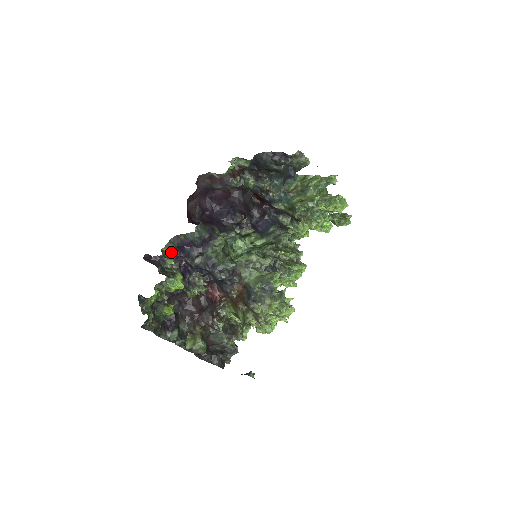
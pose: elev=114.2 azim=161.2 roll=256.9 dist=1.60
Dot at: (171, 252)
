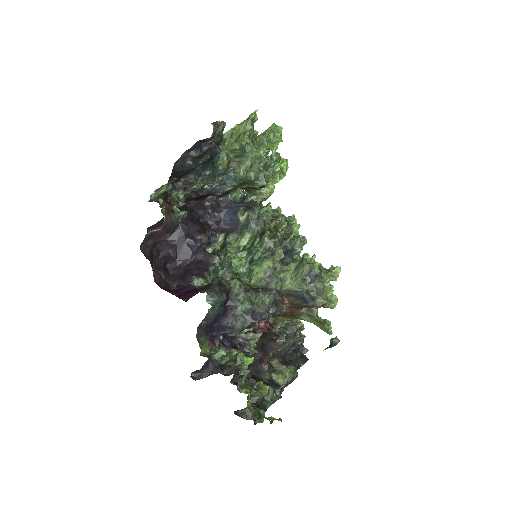
Dot at: (207, 345)
